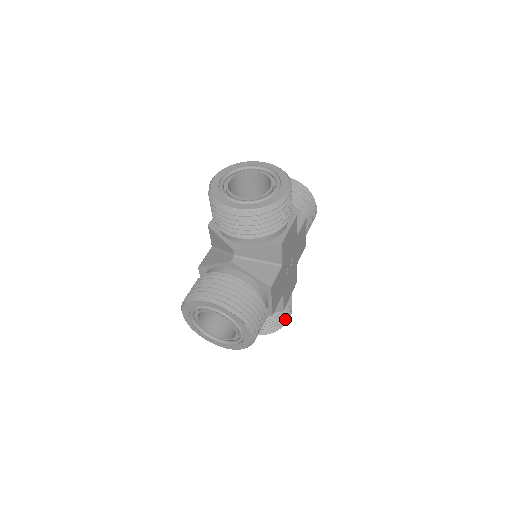
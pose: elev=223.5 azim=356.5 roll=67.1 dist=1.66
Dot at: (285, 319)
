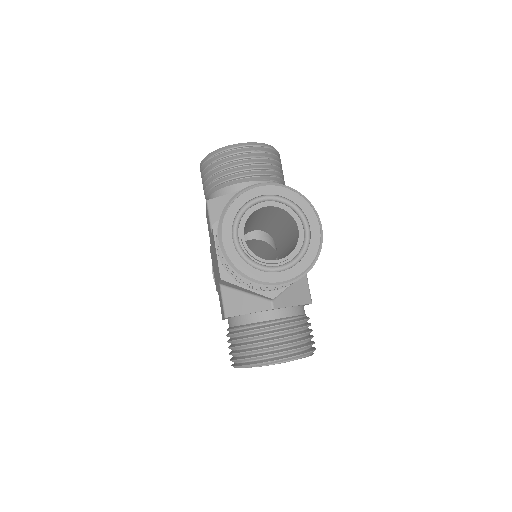
Dot at: occluded
